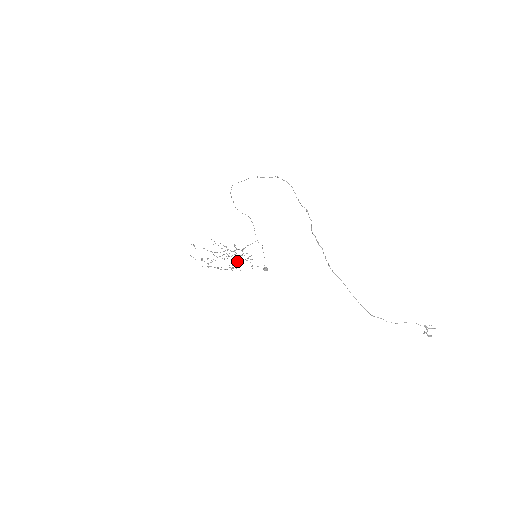
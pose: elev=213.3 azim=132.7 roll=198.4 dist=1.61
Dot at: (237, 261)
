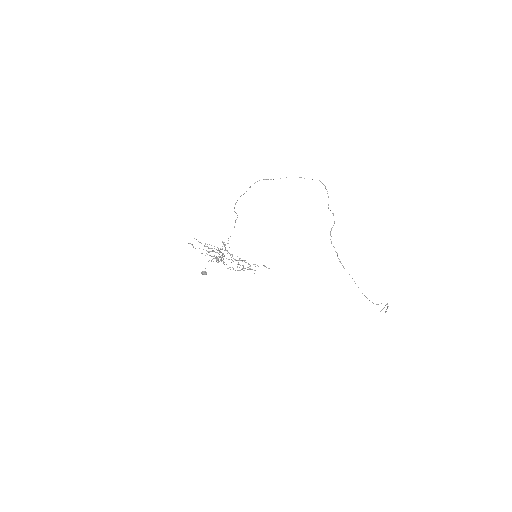
Dot at: (238, 262)
